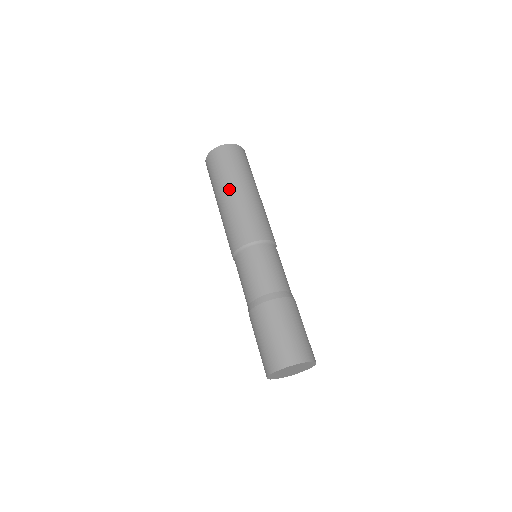
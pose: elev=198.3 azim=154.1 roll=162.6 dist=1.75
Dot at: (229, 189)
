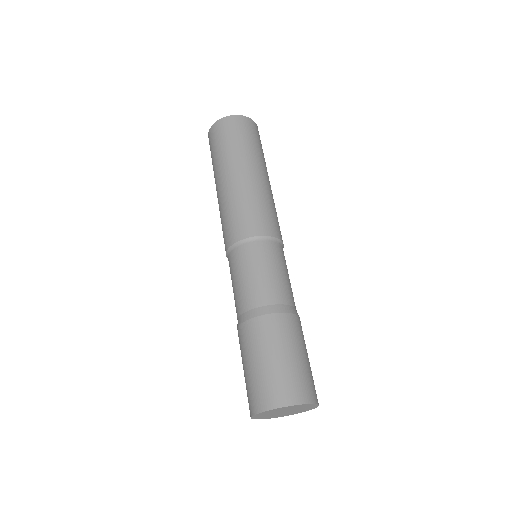
Dot at: (230, 169)
